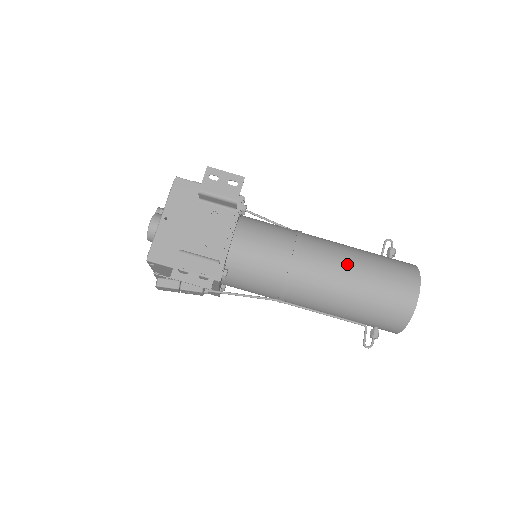
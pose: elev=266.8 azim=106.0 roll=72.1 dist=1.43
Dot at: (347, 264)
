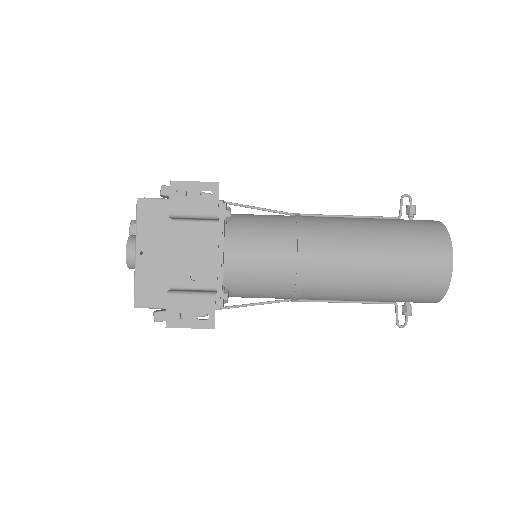
Dot at: (363, 250)
